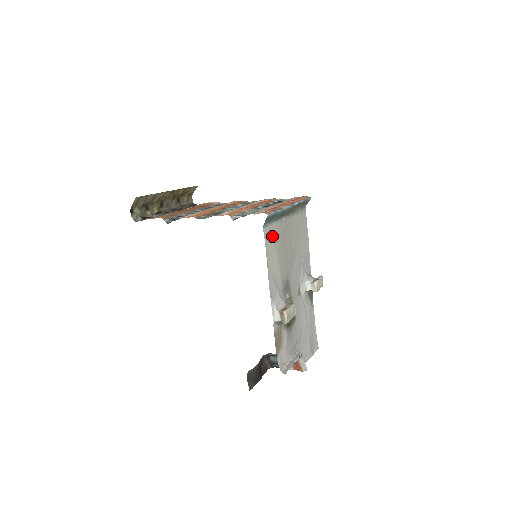
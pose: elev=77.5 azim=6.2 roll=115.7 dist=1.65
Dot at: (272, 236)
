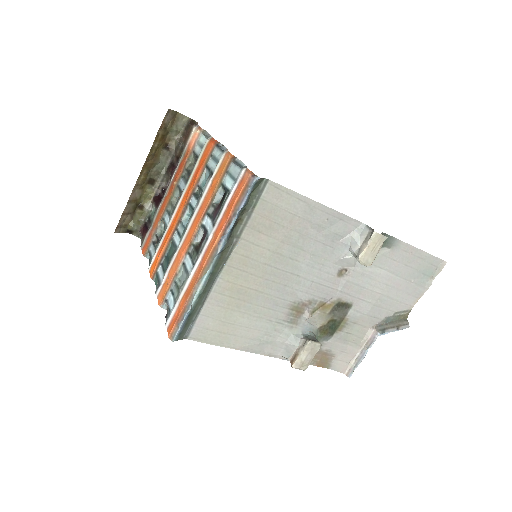
Dot at: (212, 324)
